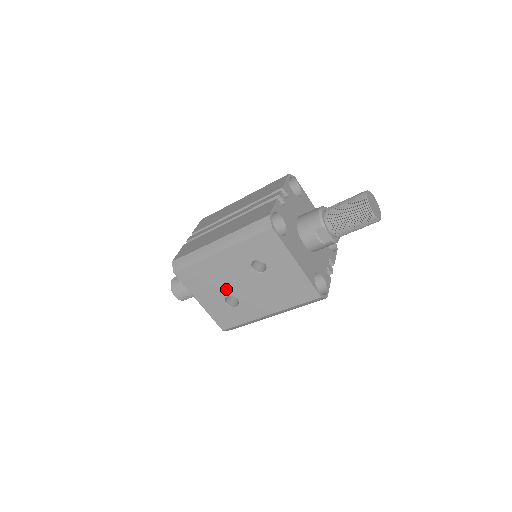
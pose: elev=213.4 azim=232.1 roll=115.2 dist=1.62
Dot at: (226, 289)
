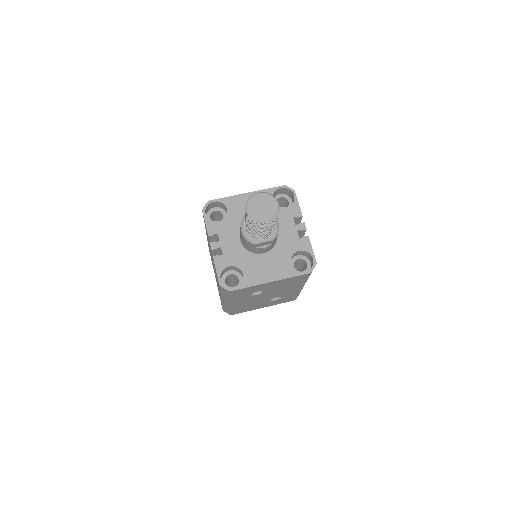
Dot at: (263, 301)
